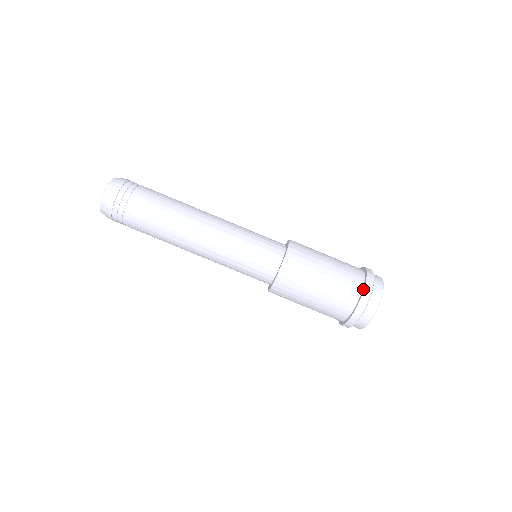
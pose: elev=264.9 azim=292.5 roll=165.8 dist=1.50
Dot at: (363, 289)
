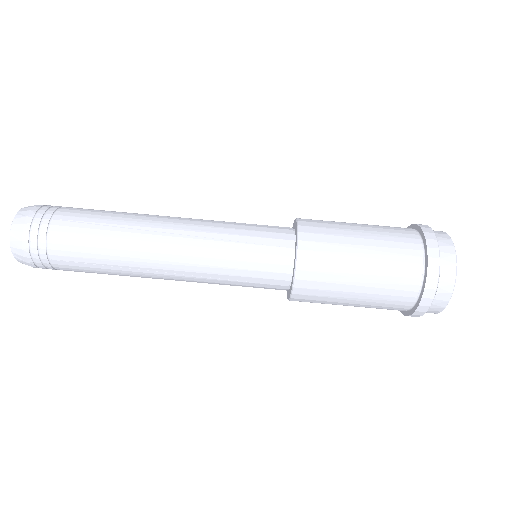
Dot at: (426, 261)
